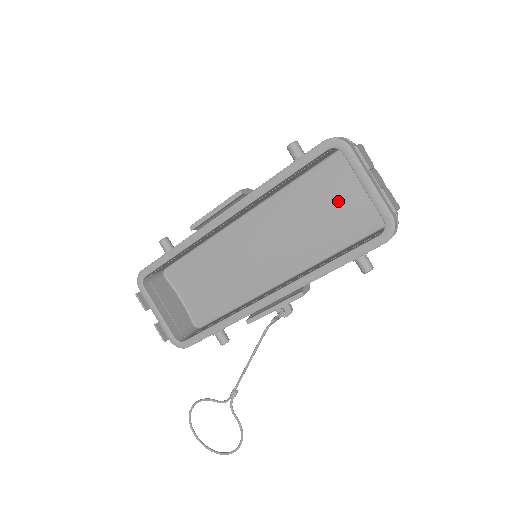
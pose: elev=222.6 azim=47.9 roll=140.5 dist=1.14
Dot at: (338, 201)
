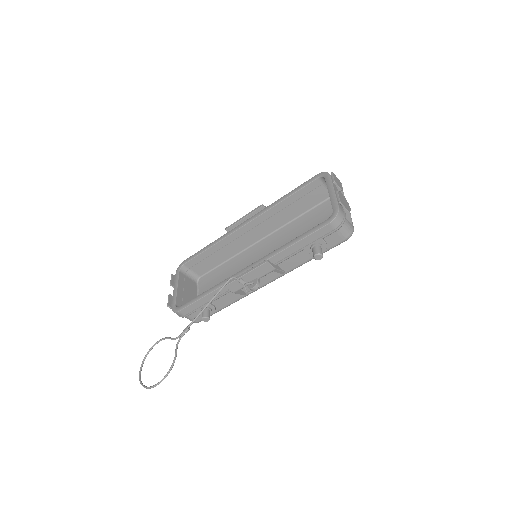
Dot at: occluded
